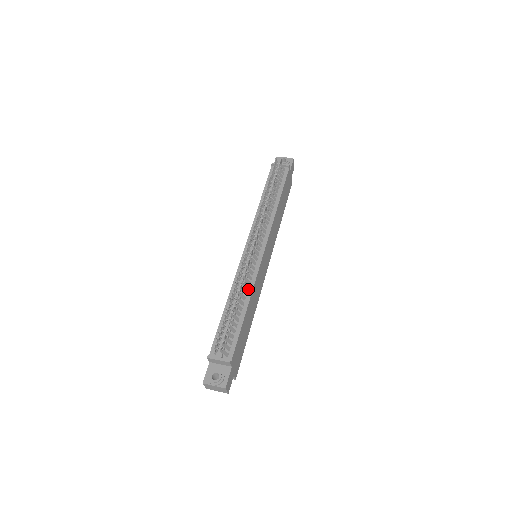
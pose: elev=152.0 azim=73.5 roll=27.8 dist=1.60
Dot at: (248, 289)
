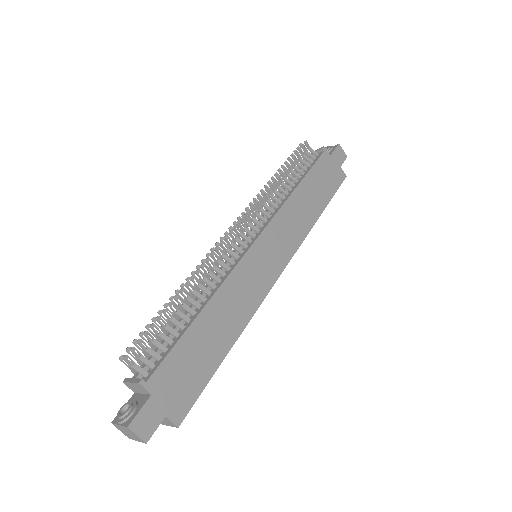
Dot at: (214, 288)
